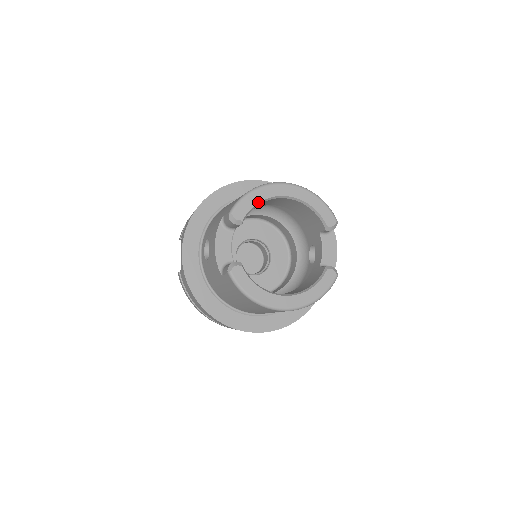
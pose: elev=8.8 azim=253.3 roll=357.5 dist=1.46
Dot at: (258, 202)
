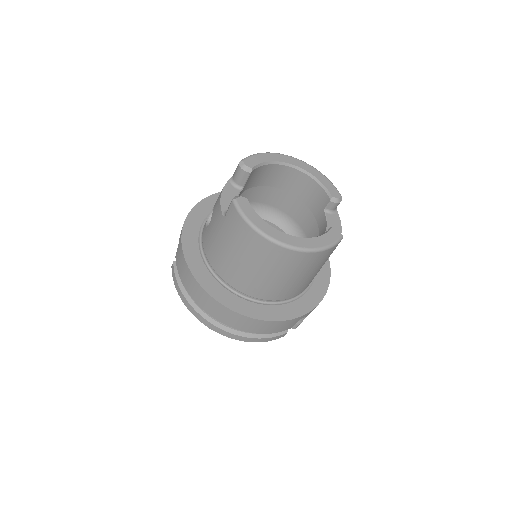
Dot at: (268, 161)
